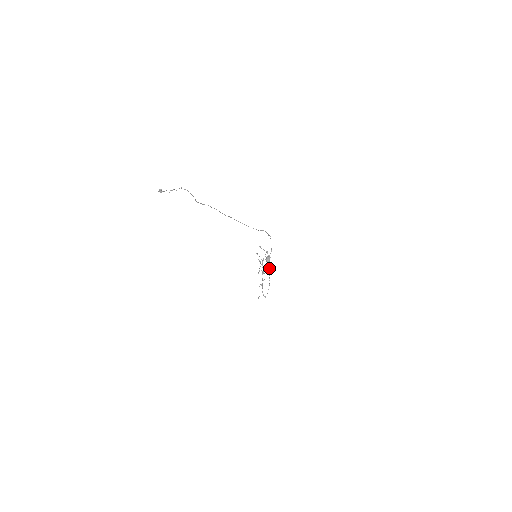
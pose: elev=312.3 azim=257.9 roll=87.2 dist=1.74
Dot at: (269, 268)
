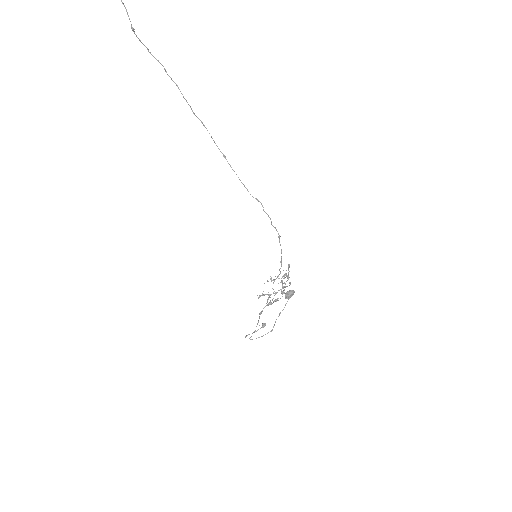
Dot at: (284, 307)
